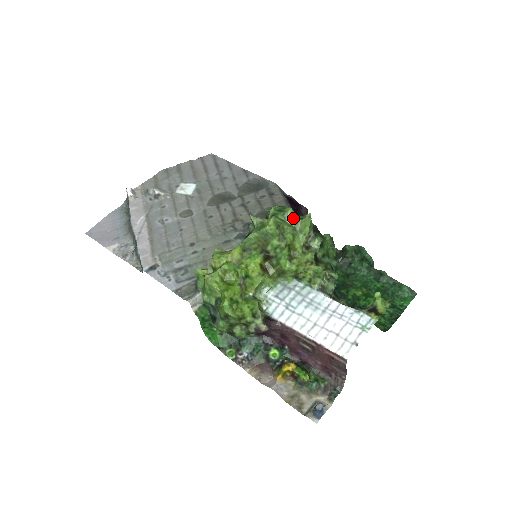
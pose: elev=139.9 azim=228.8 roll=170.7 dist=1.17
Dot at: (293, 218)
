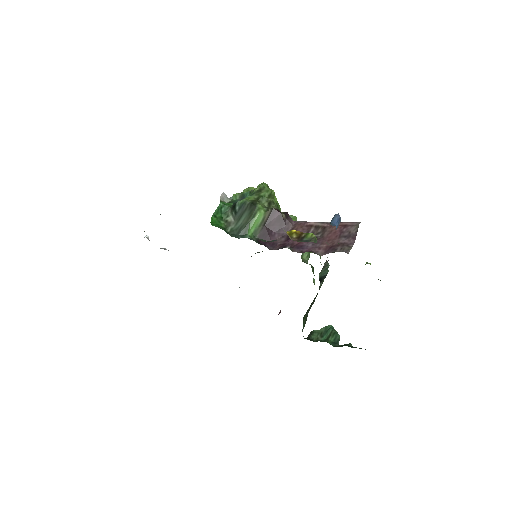
Dot at: occluded
